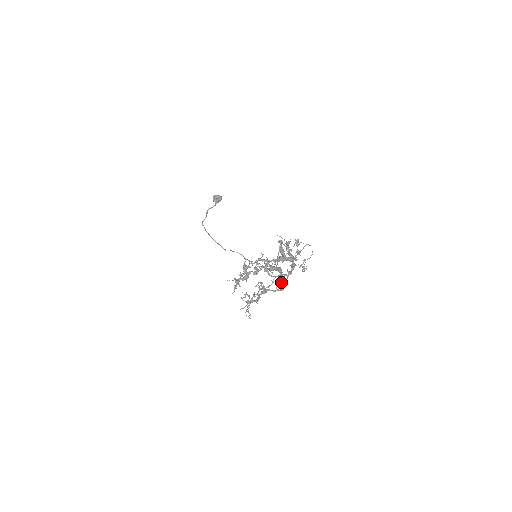
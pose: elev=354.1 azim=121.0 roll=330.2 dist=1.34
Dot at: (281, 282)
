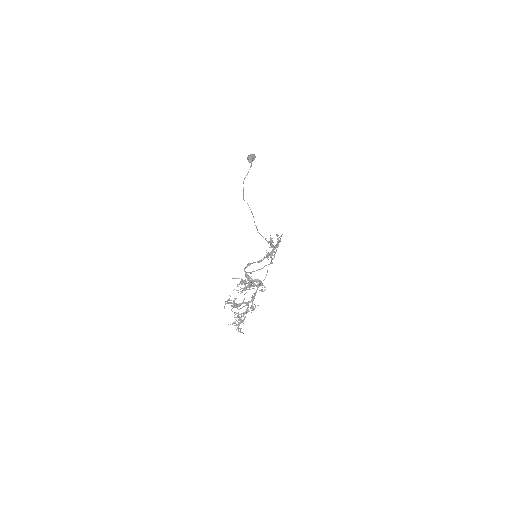
Dot at: (248, 309)
